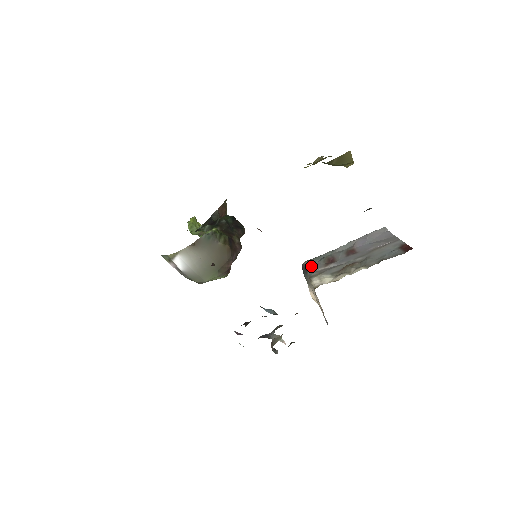
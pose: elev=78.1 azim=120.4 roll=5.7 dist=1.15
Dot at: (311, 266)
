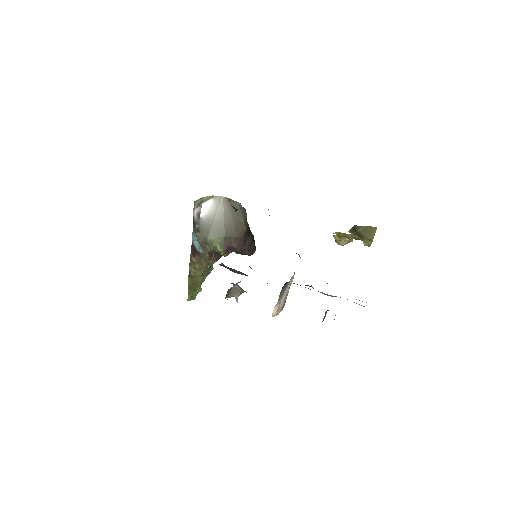
Dot at: occluded
